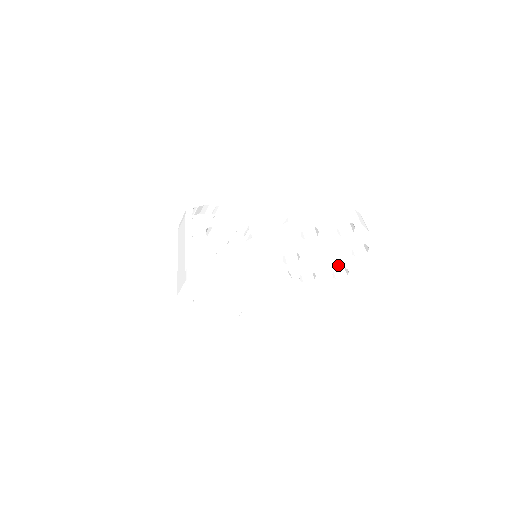
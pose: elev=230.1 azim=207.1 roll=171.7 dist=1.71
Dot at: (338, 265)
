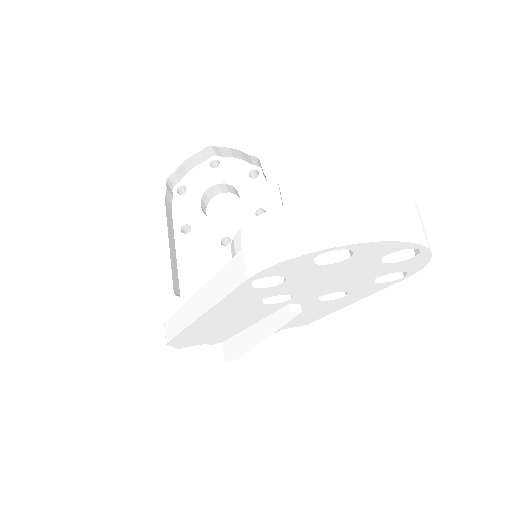
Dot at: (373, 276)
